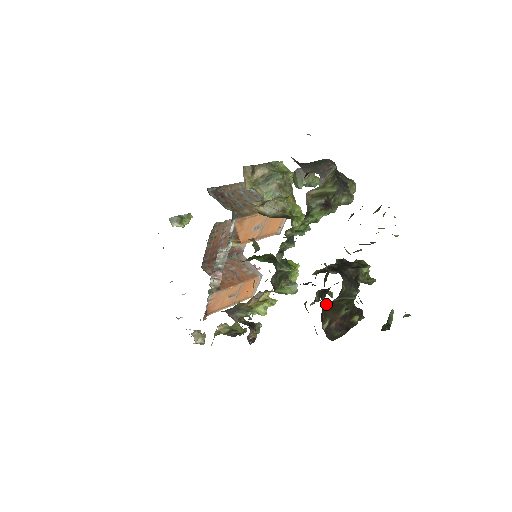
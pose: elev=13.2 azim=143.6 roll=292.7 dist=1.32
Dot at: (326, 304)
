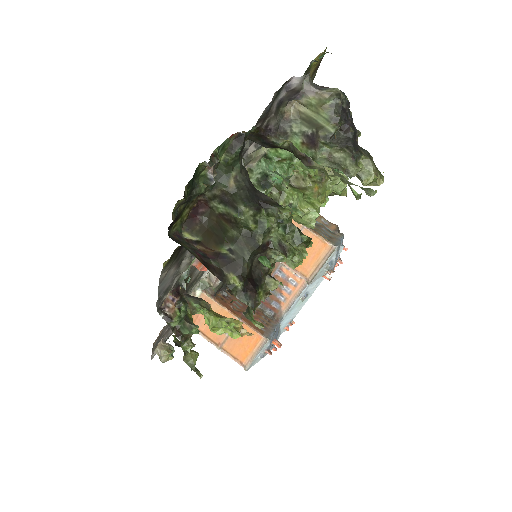
Dot at: (211, 212)
